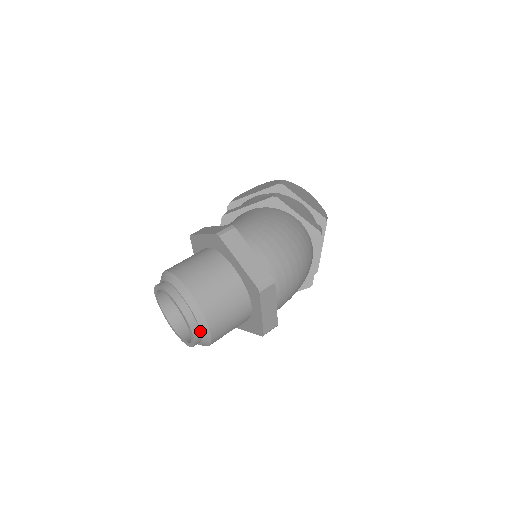
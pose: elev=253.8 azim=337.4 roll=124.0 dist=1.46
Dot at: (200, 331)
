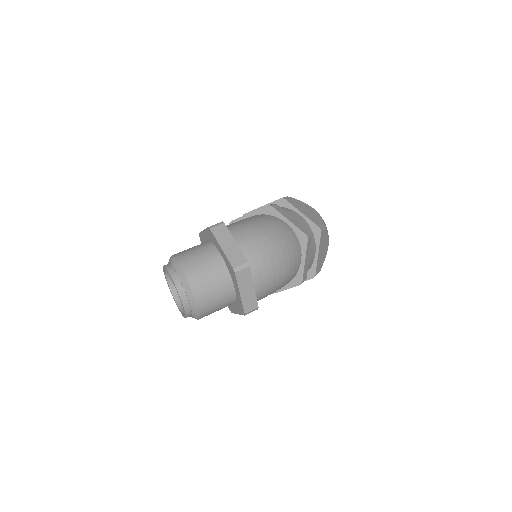
Dot at: (189, 302)
